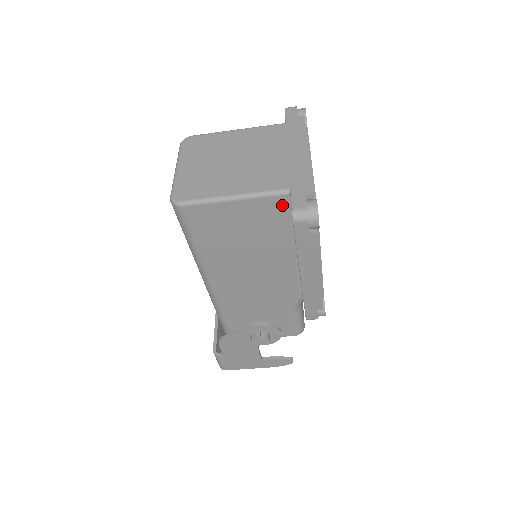
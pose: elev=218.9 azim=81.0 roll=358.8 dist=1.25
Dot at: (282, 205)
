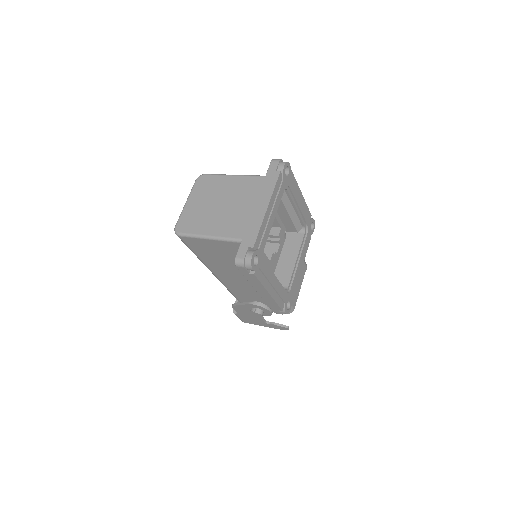
Dot at: occluded
